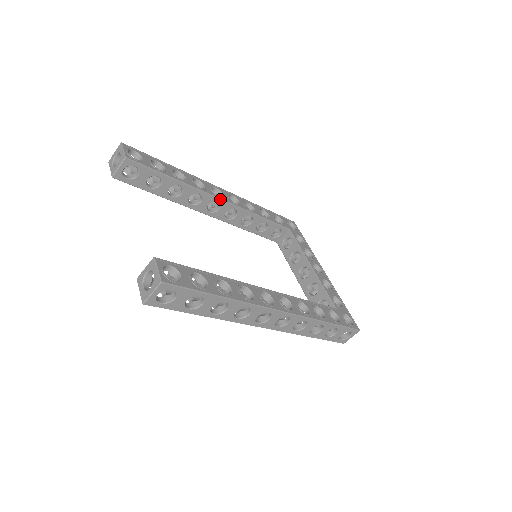
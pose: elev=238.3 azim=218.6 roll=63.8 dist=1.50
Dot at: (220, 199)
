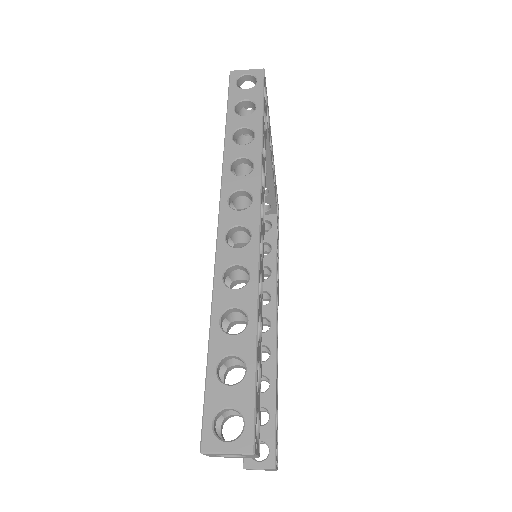
Dot at: (263, 256)
